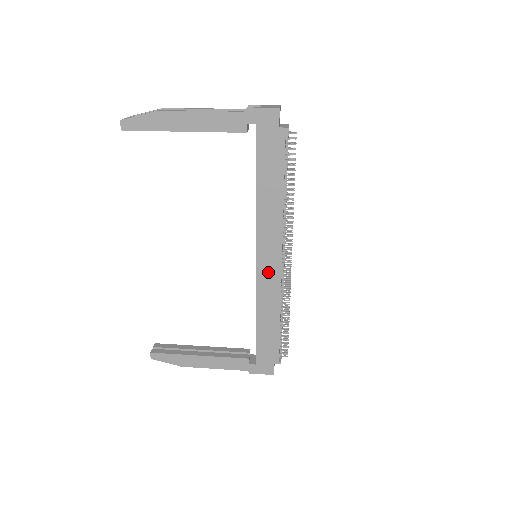
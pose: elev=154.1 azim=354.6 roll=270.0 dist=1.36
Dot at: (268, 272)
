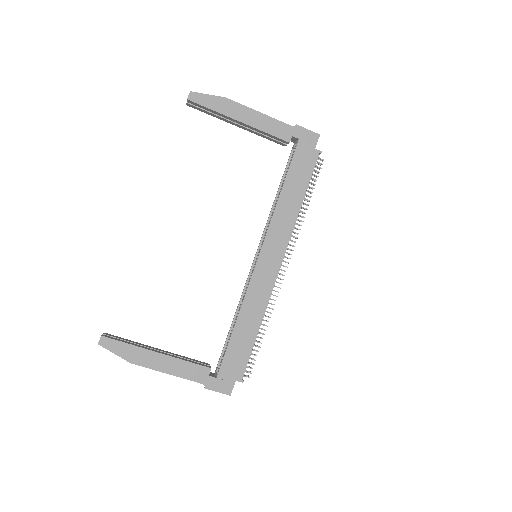
Dot at: (265, 272)
